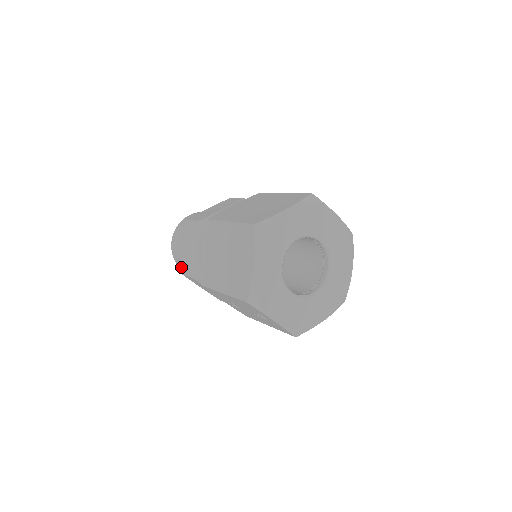
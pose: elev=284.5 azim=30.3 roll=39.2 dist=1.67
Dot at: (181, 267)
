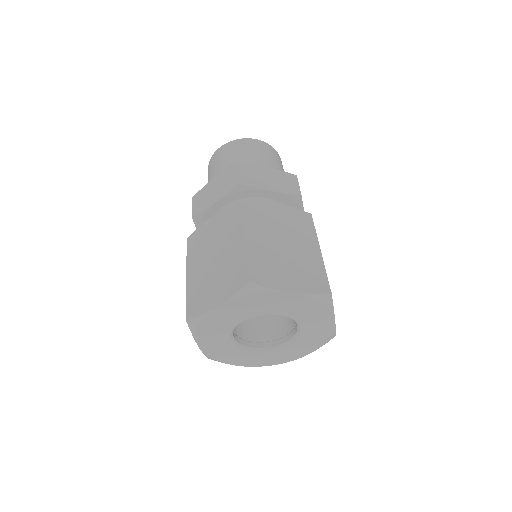
Dot at: occluded
